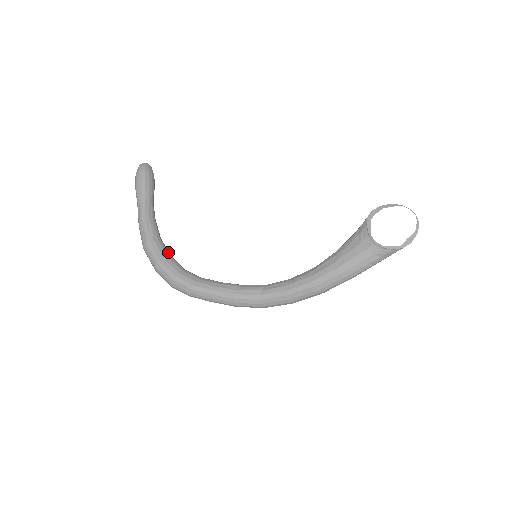
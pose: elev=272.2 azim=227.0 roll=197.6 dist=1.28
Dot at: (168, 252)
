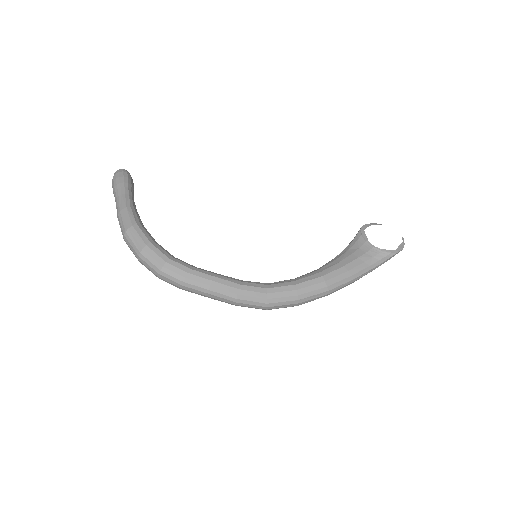
Dot at: (155, 241)
